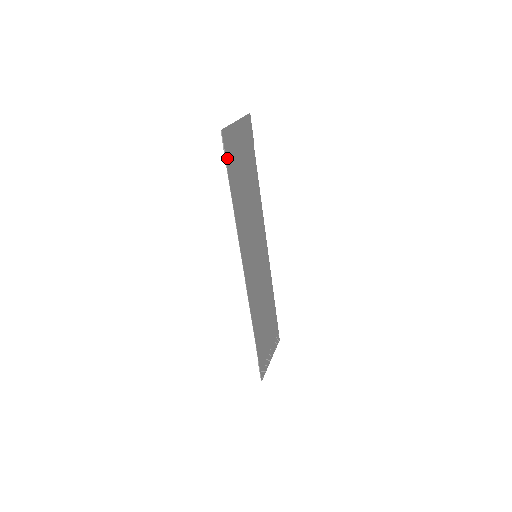
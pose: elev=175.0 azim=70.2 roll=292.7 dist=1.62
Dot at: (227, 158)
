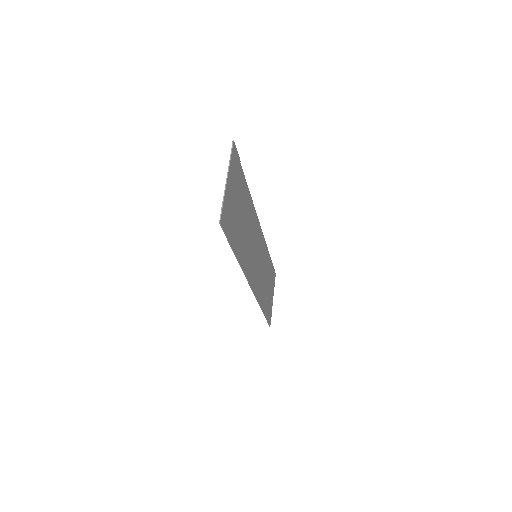
Dot at: (228, 235)
